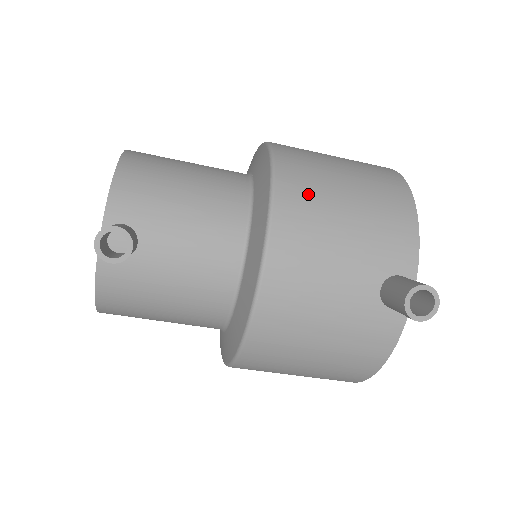
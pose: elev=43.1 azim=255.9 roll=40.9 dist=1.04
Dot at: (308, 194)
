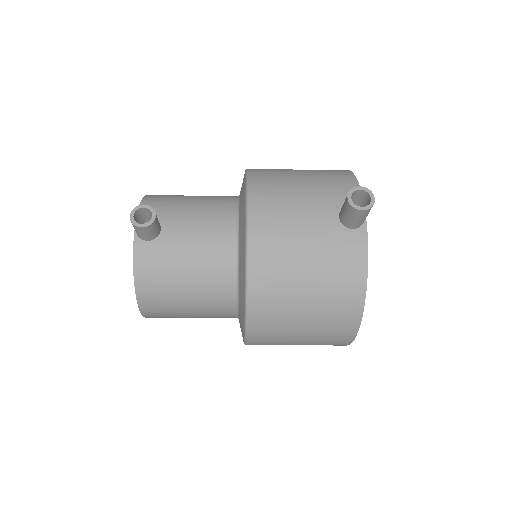
Dot at: (272, 176)
